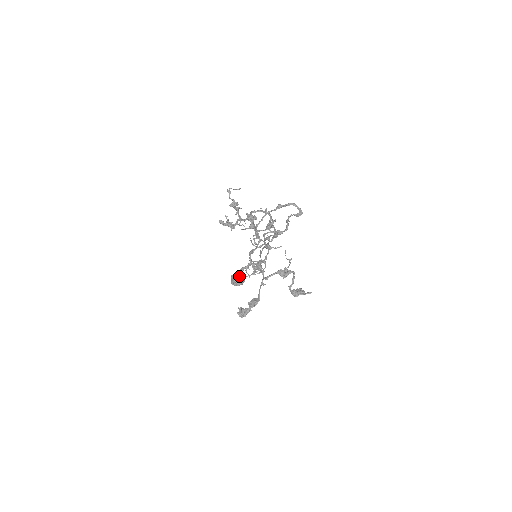
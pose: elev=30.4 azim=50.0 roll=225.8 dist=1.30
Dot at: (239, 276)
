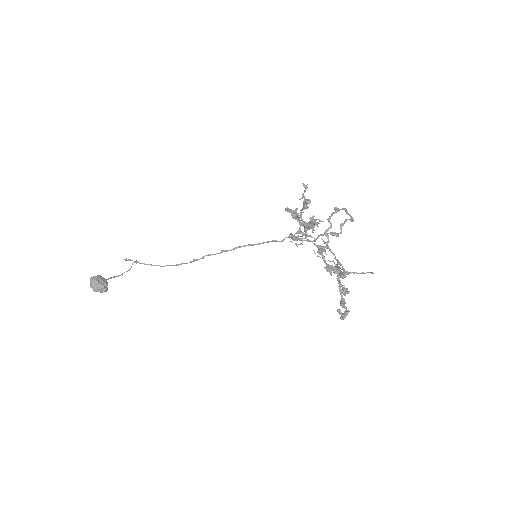
Dot at: (104, 279)
